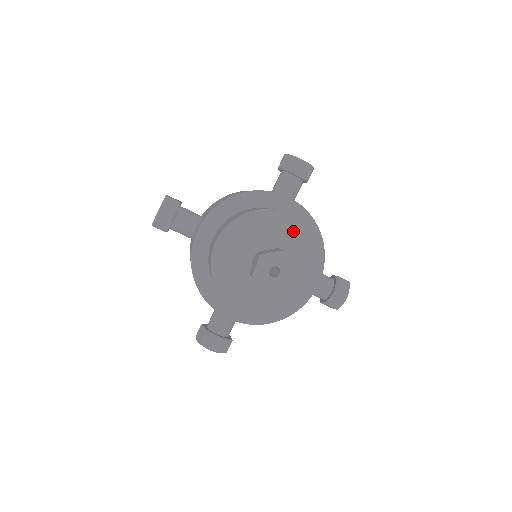
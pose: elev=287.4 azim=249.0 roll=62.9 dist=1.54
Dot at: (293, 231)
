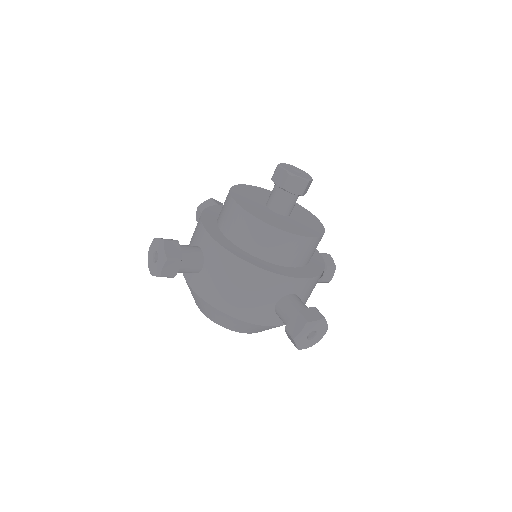
Dot at: (266, 192)
